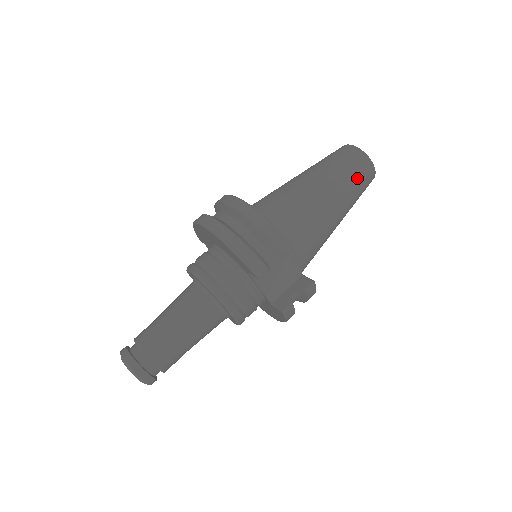
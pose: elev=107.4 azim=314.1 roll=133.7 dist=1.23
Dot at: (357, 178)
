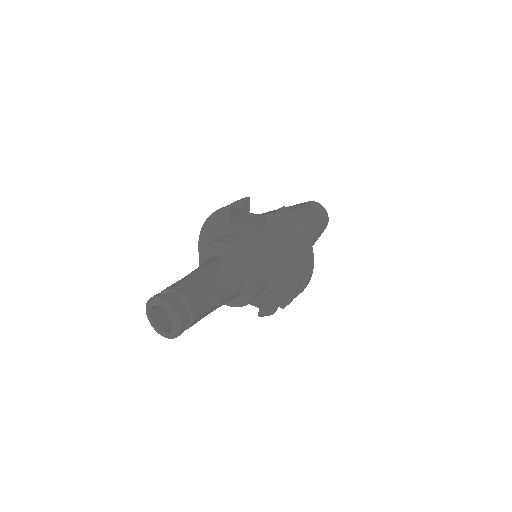
Dot at: occluded
